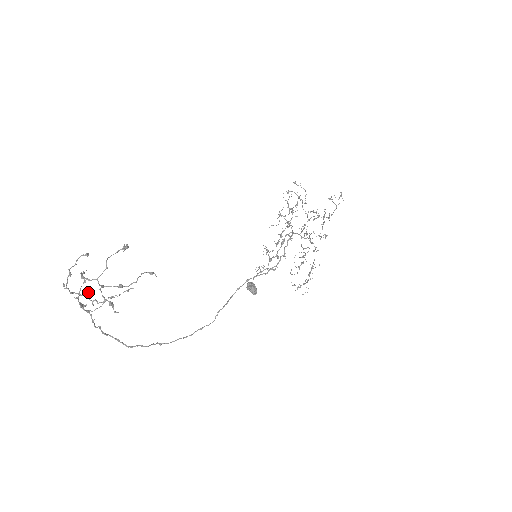
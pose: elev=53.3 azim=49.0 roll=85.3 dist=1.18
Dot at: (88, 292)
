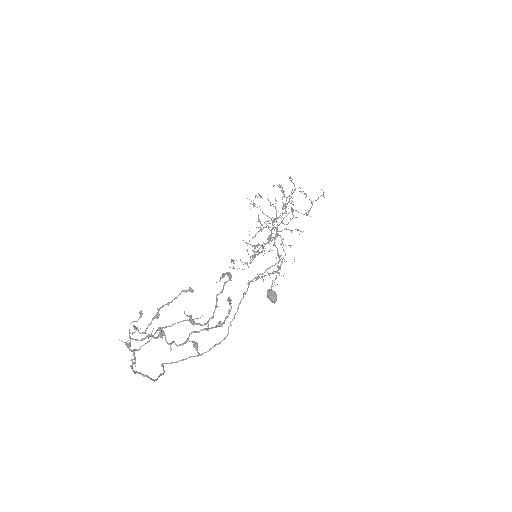
Dot at: occluded
